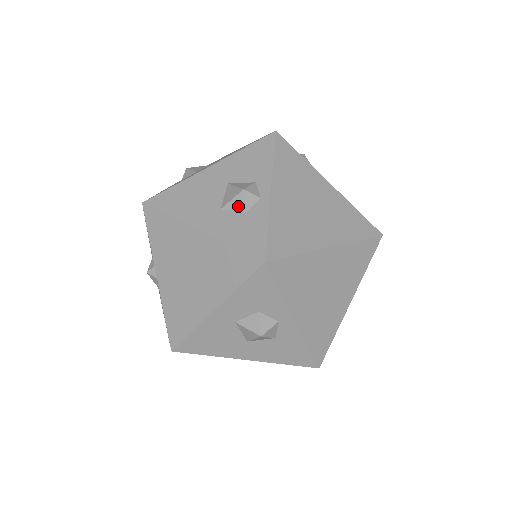
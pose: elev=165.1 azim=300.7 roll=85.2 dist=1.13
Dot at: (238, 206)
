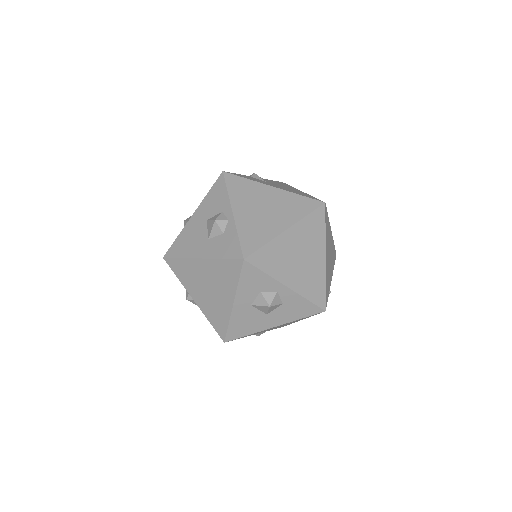
Dot at: (217, 232)
